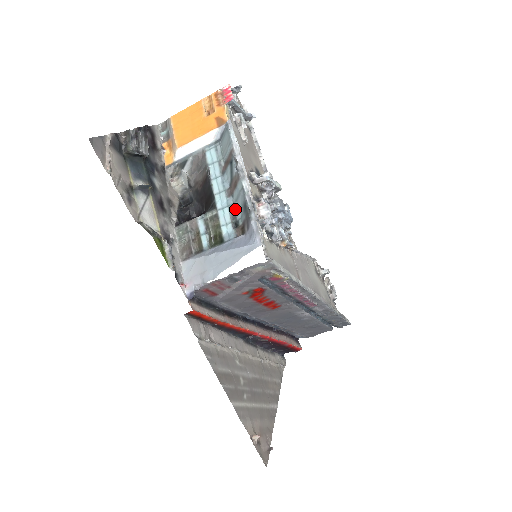
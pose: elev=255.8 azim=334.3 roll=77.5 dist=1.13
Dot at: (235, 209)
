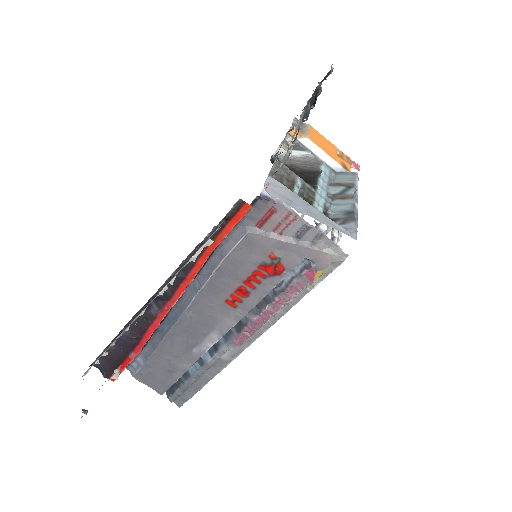
Dot at: (330, 207)
